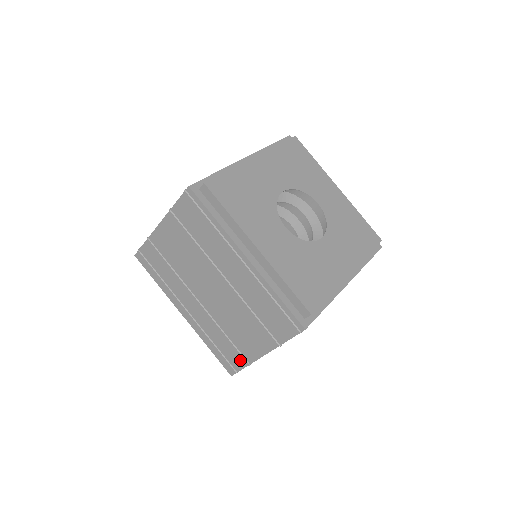
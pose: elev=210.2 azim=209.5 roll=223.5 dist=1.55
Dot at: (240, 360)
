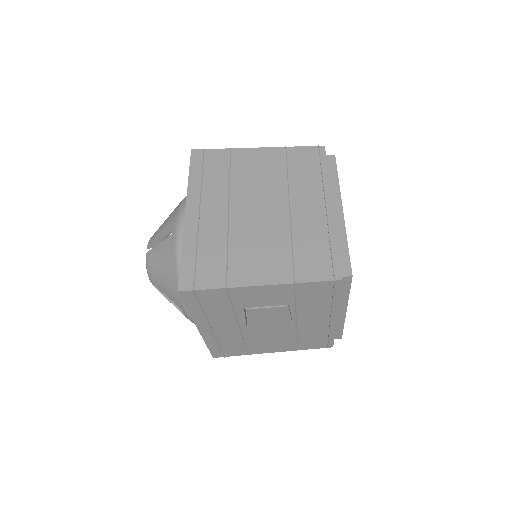
Dot at: (217, 279)
